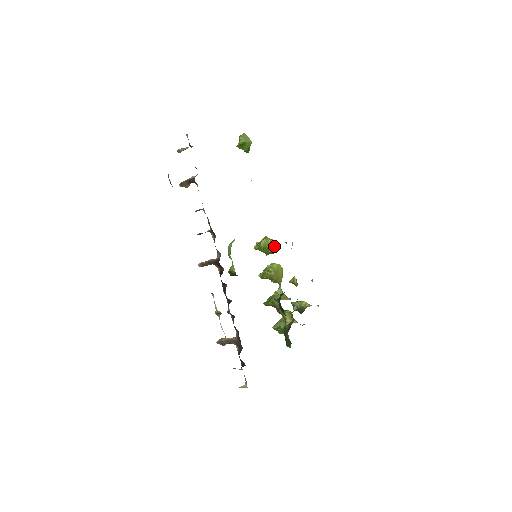
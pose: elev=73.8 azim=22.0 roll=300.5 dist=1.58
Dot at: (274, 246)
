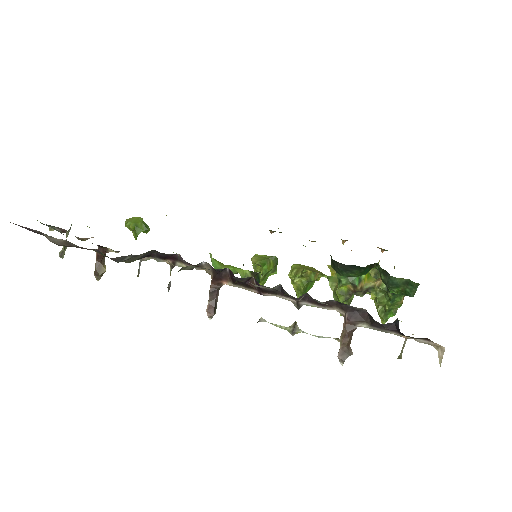
Dot at: occluded
